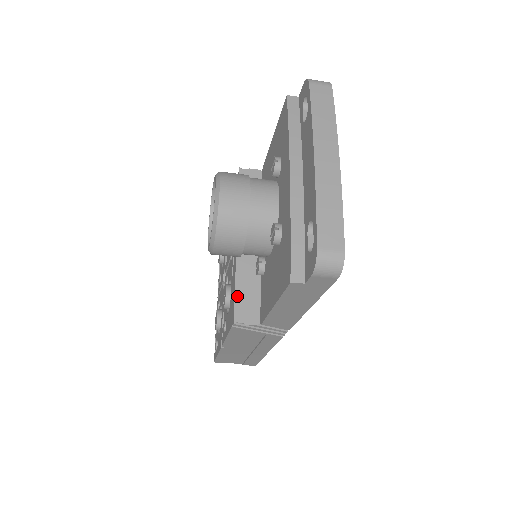
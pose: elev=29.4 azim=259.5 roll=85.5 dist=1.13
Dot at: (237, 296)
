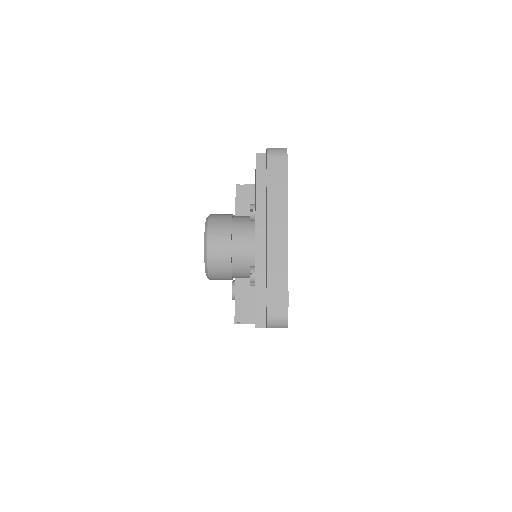
Dot at: (236, 301)
